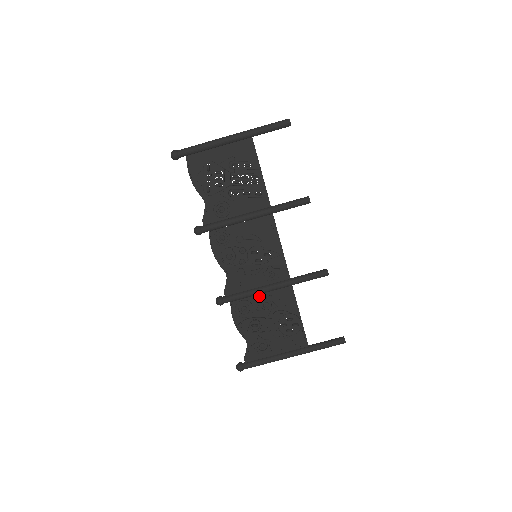
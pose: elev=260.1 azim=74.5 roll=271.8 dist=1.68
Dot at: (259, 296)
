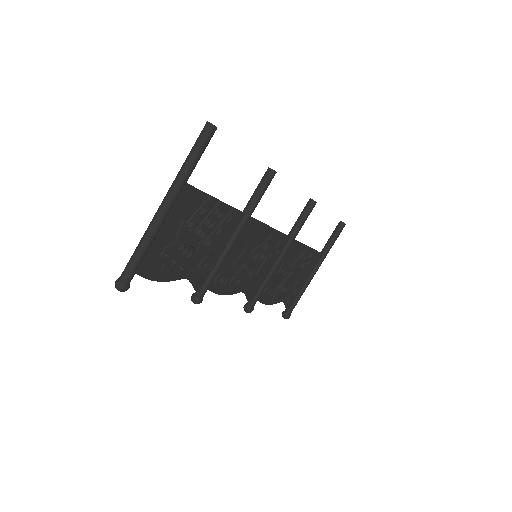
Dot at: (275, 273)
